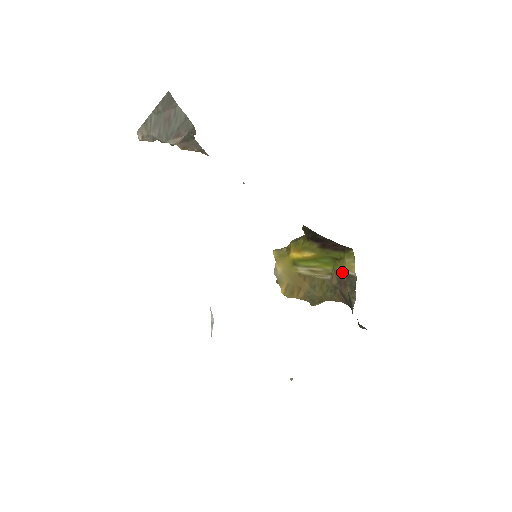
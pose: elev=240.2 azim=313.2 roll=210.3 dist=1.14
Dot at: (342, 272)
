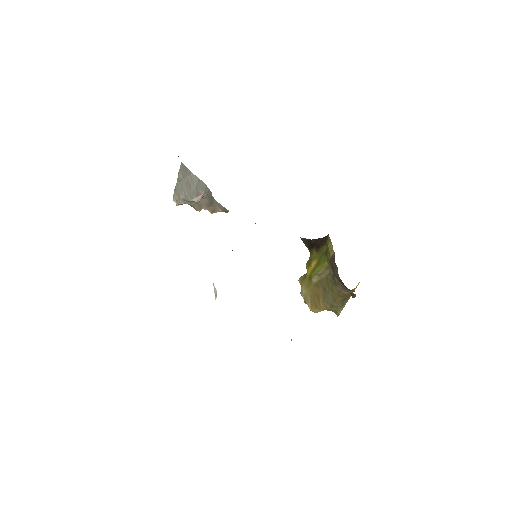
Dot at: (329, 258)
